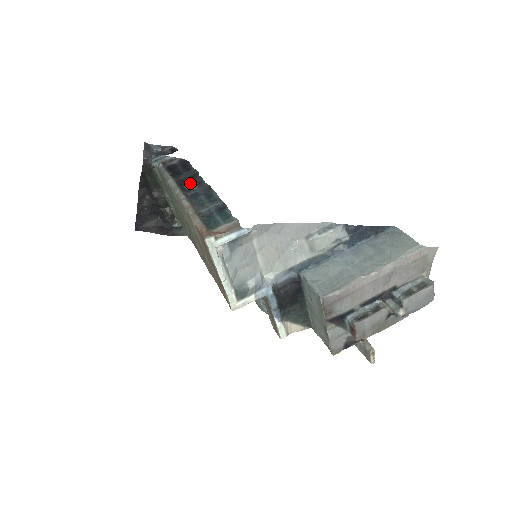
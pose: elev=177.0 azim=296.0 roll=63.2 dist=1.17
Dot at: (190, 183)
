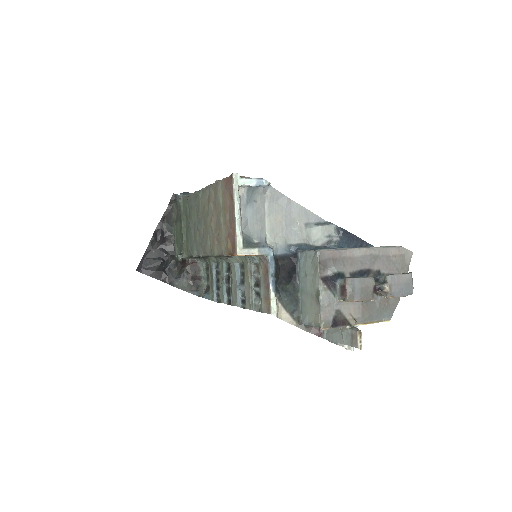
Dot at: occluded
